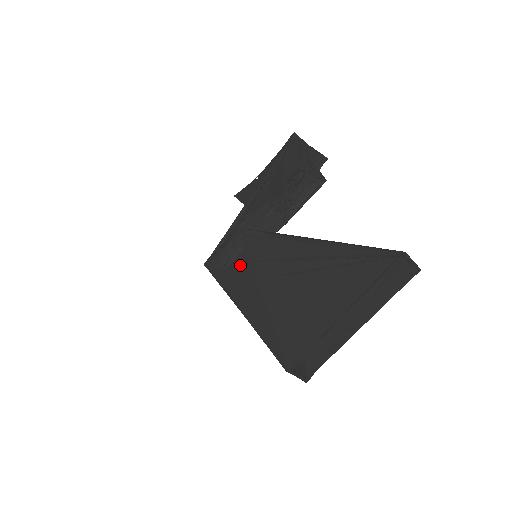
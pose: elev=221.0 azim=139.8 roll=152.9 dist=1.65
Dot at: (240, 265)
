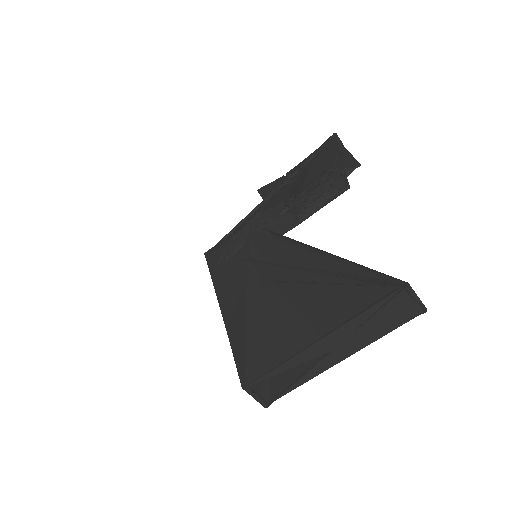
Dot at: (236, 262)
